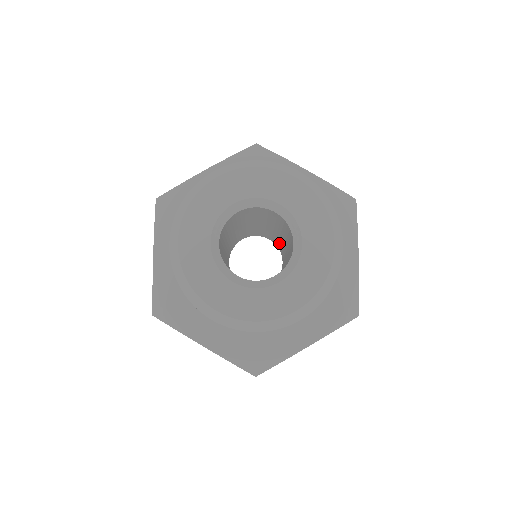
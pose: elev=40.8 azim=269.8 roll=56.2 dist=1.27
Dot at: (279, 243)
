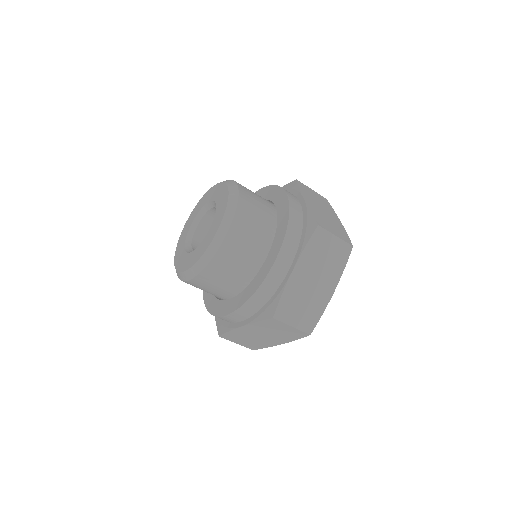
Dot at: occluded
